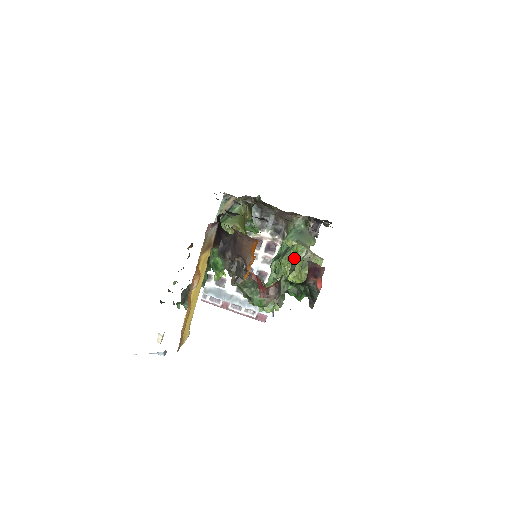
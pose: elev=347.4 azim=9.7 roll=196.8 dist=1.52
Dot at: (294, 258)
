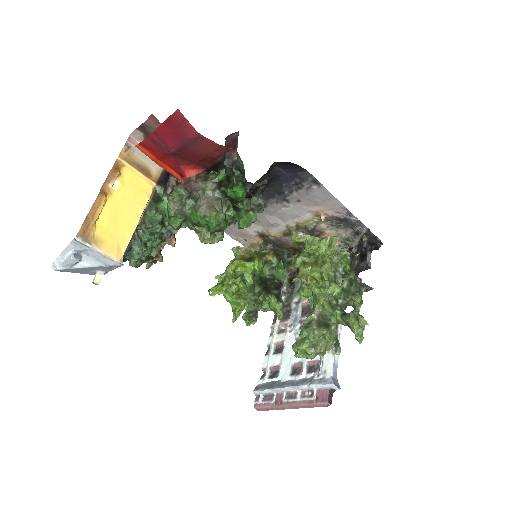
Dot at: (307, 253)
